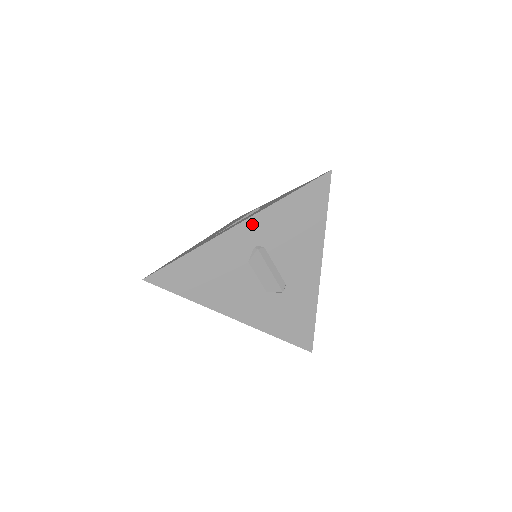
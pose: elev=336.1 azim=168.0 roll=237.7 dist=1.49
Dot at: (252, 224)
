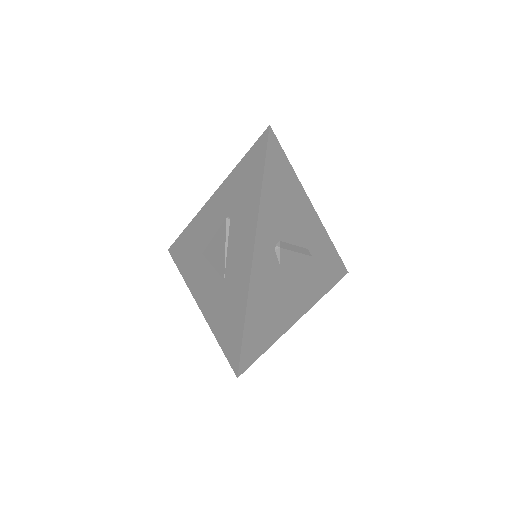
Dot at: (261, 234)
